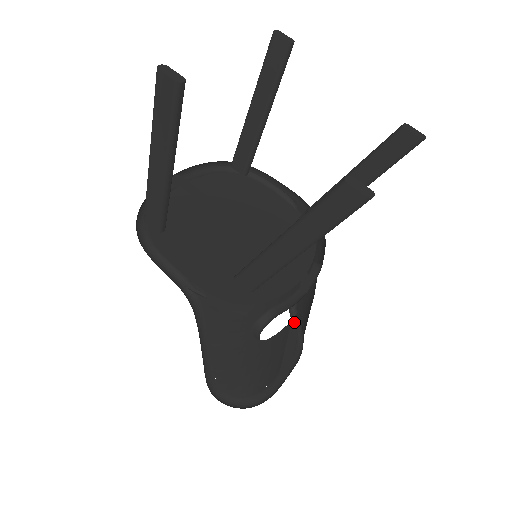
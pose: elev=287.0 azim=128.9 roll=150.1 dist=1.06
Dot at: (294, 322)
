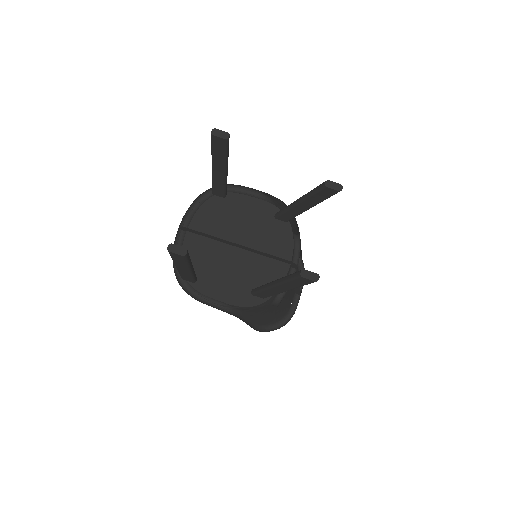
Dot at: occluded
